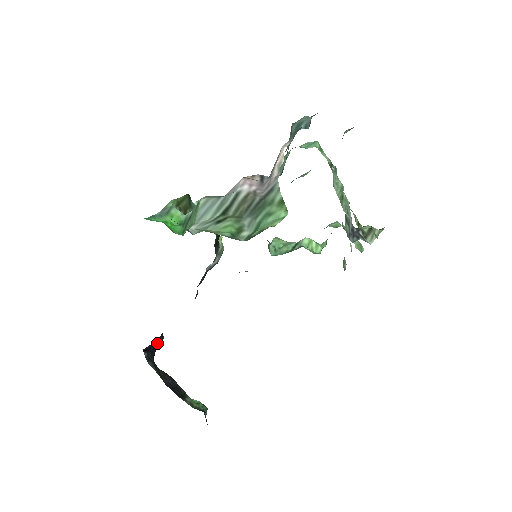
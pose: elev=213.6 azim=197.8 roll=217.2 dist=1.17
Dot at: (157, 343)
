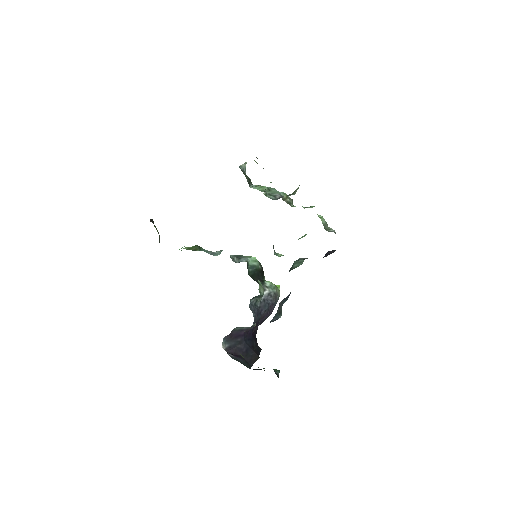
Dot at: (250, 358)
